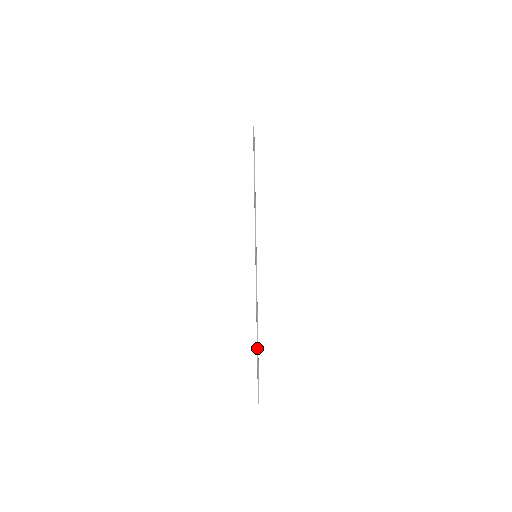
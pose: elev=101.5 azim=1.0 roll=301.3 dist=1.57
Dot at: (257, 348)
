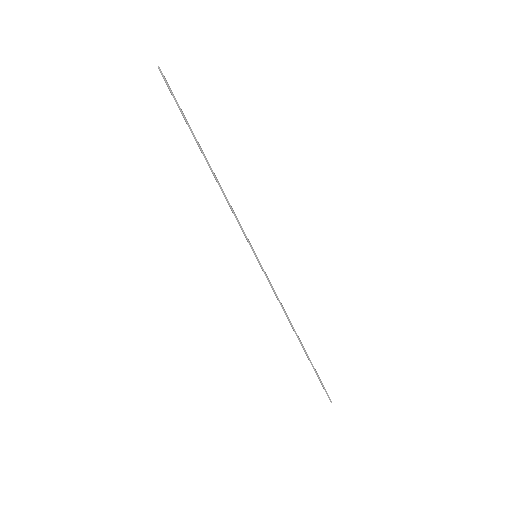
Dot at: occluded
